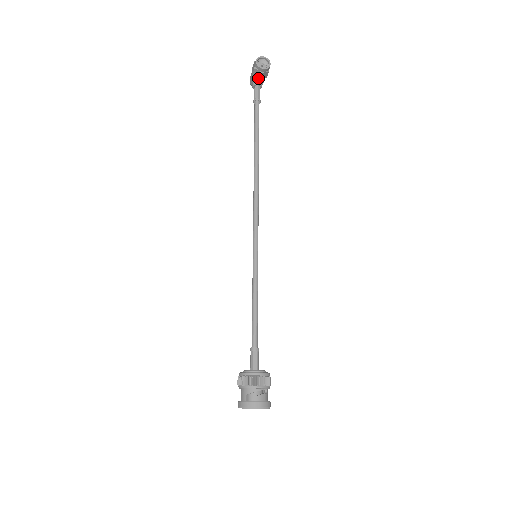
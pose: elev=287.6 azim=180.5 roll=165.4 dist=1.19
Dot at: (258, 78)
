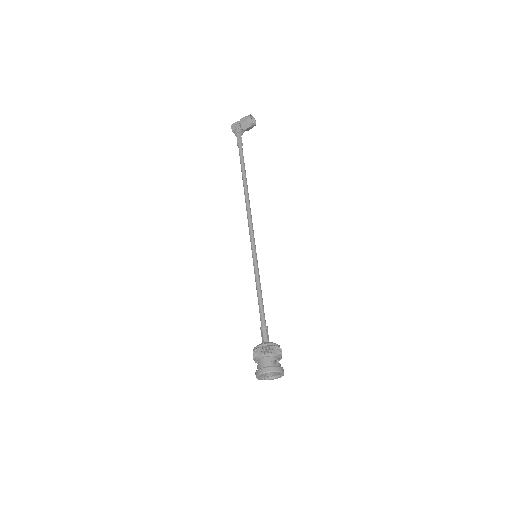
Dot at: (244, 128)
